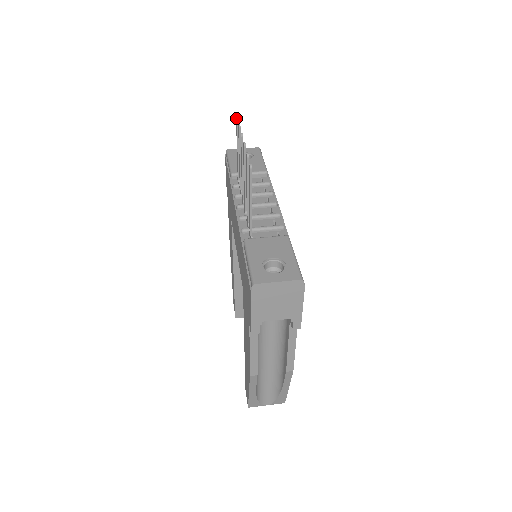
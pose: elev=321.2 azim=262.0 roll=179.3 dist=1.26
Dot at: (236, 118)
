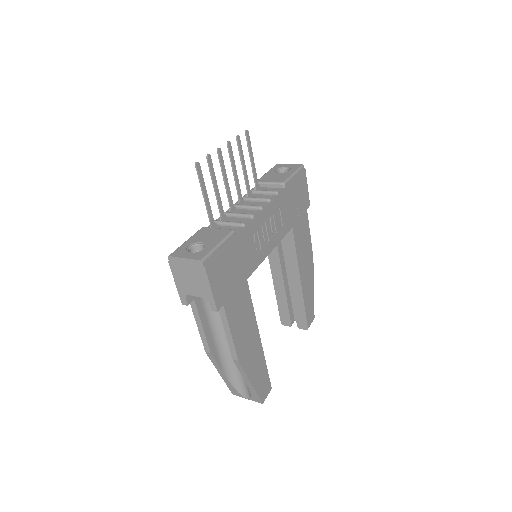
Dot at: (245, 132)
